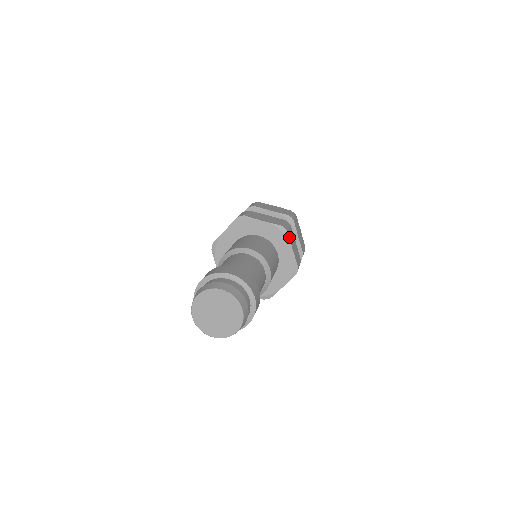
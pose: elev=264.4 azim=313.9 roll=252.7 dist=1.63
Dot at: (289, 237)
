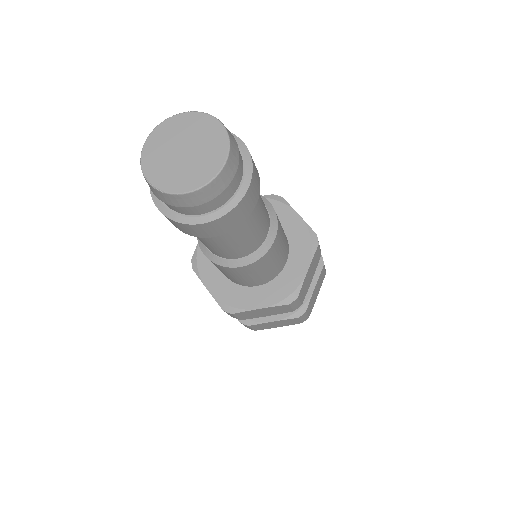
Dot at: (287, 203)
